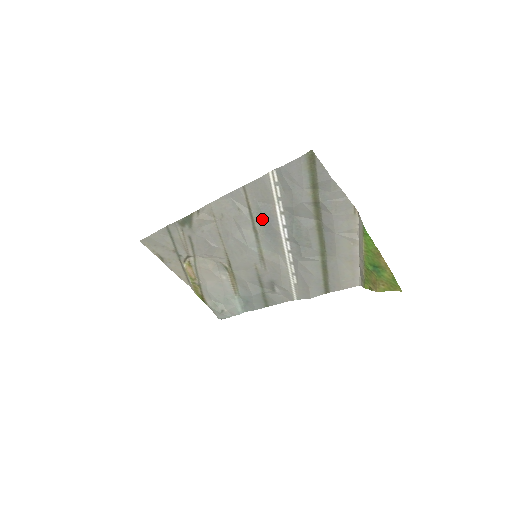
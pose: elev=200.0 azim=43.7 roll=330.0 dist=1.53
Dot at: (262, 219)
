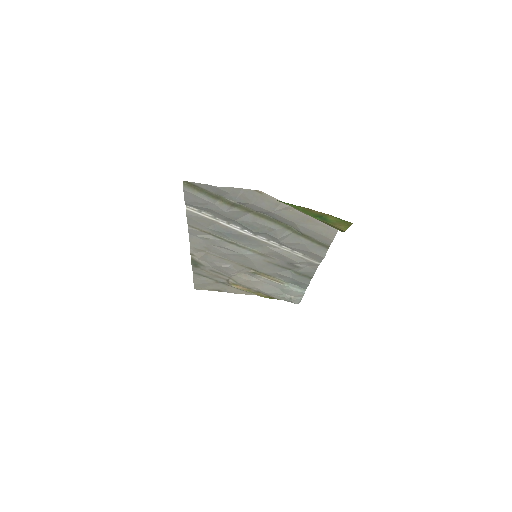
Dot at: (224, 235)
